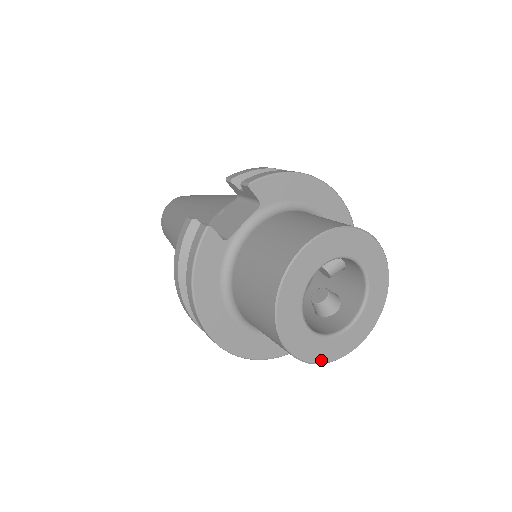
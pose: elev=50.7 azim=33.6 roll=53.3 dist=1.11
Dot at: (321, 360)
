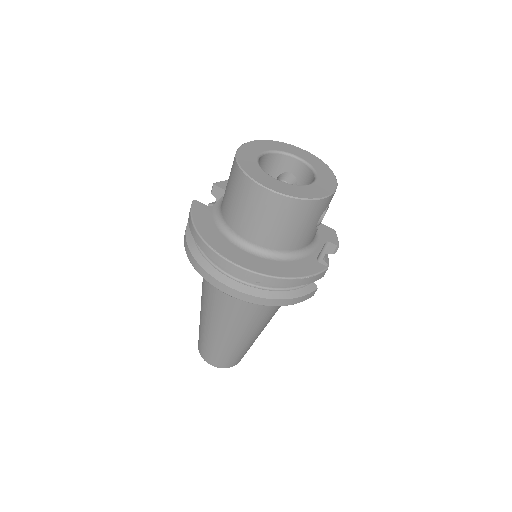
Dot at: (301, 196)
